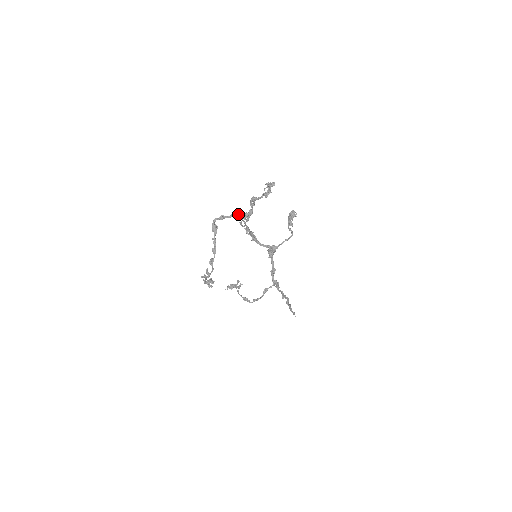
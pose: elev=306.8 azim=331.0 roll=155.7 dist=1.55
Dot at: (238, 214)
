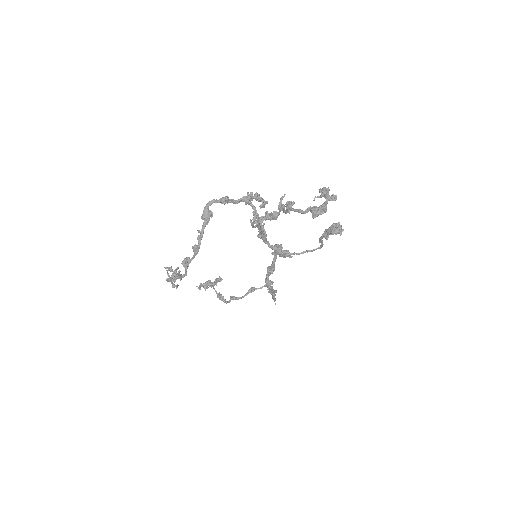
Dot at: (251, 199)
